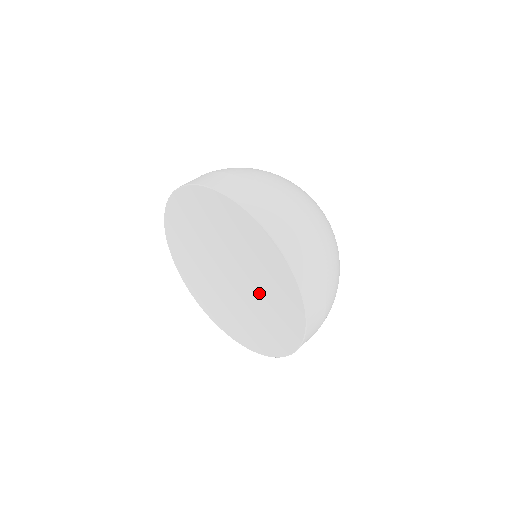
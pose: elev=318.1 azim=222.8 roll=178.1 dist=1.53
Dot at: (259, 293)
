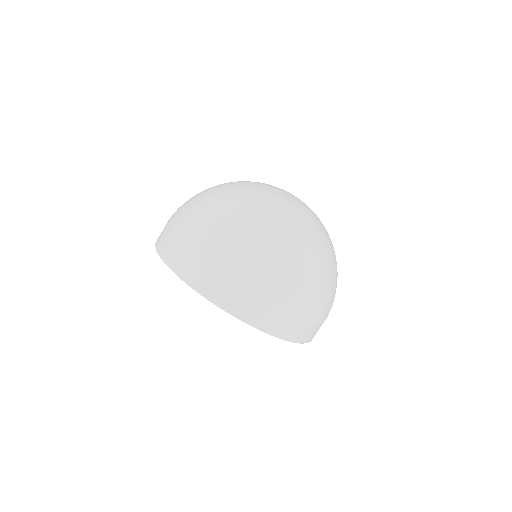
Dot at: occluded
